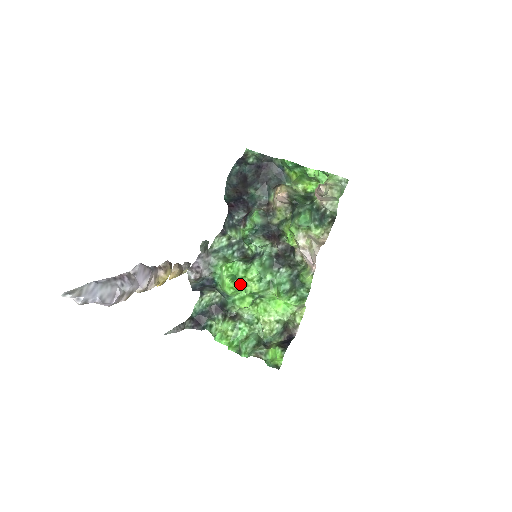
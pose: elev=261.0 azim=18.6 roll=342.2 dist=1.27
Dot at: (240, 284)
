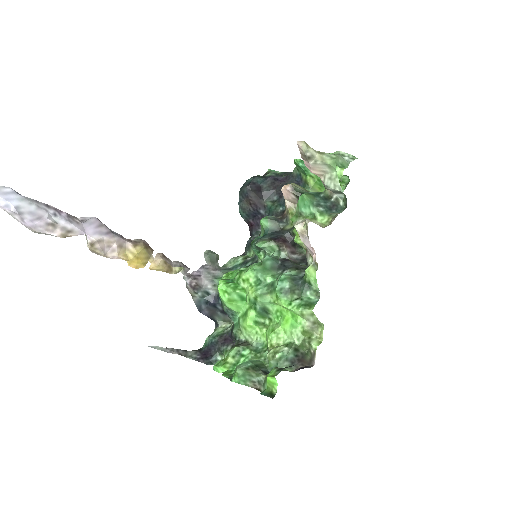
Dot at: (236, 288)
